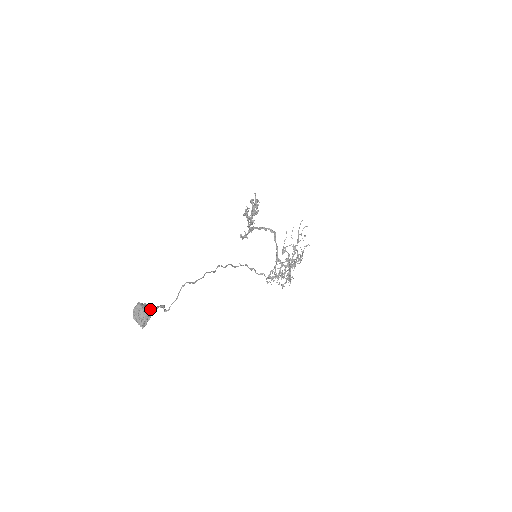
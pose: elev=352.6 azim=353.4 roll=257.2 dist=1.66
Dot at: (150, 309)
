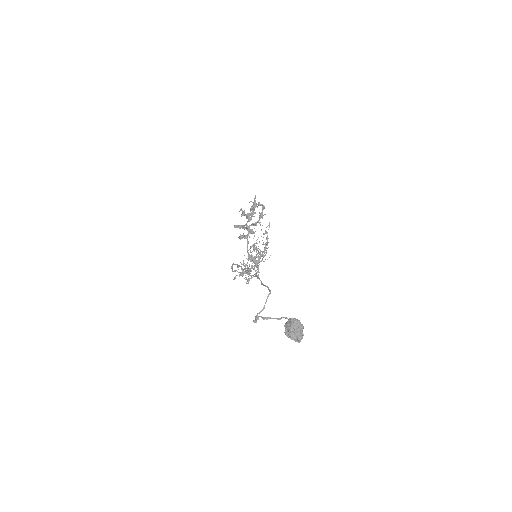
Dot at: occluded
